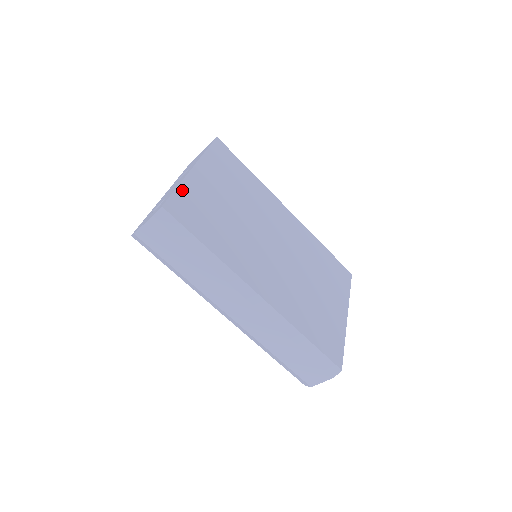
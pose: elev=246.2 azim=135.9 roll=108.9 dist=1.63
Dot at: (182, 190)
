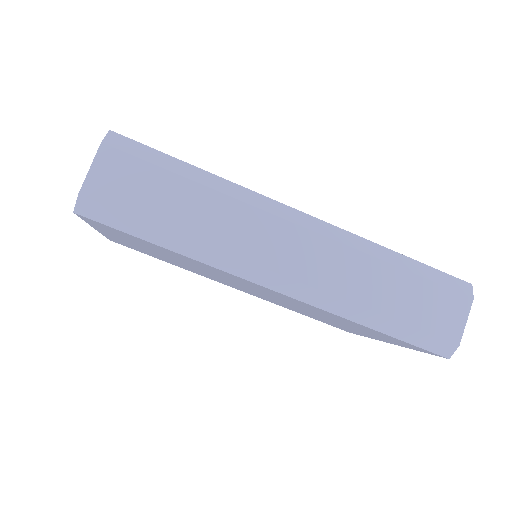
Dot at: occluded
